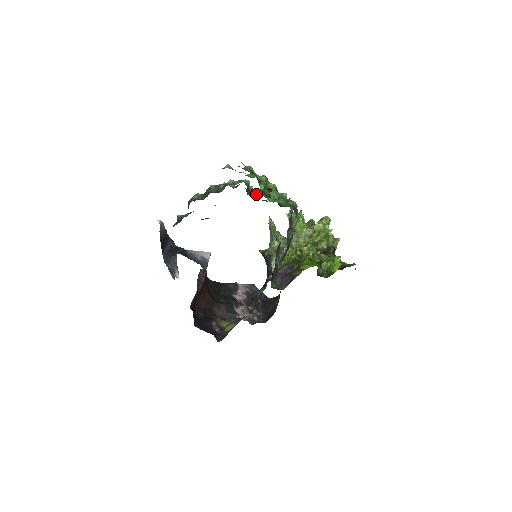
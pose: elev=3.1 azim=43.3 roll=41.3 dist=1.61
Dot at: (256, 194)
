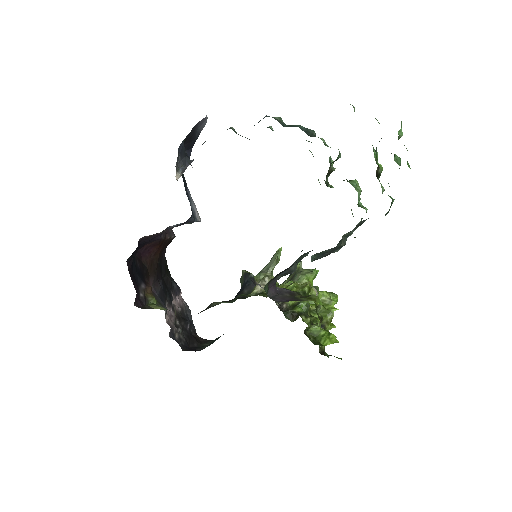
Dot at: (328, 182)
